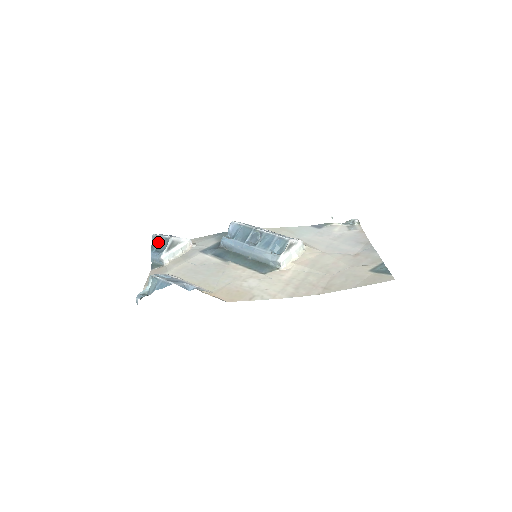
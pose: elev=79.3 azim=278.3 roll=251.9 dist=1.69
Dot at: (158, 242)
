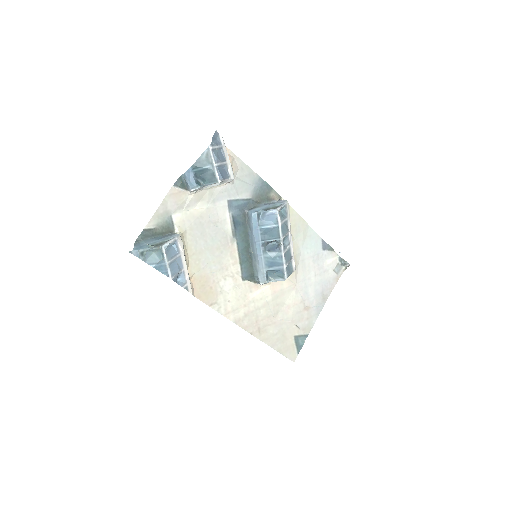
Dot at: (205, 167)
